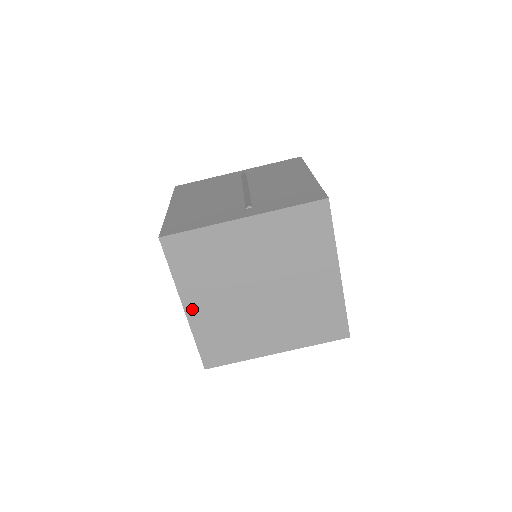
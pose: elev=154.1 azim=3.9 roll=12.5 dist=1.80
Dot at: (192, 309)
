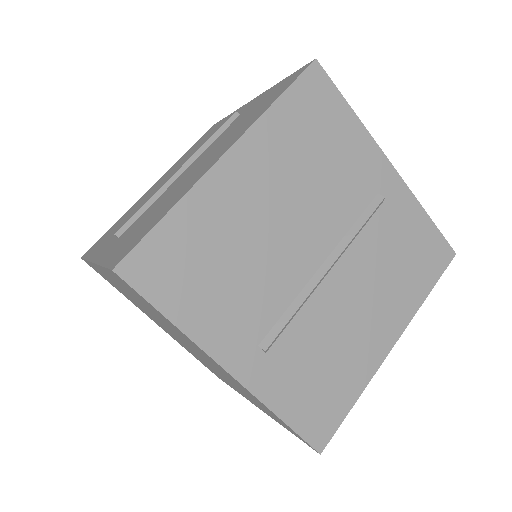
Dot at: occluded
